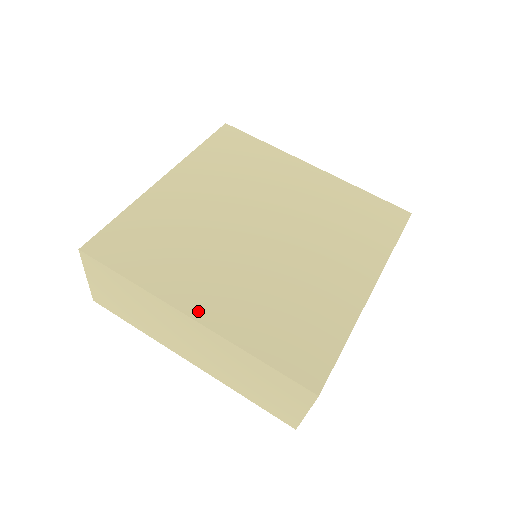
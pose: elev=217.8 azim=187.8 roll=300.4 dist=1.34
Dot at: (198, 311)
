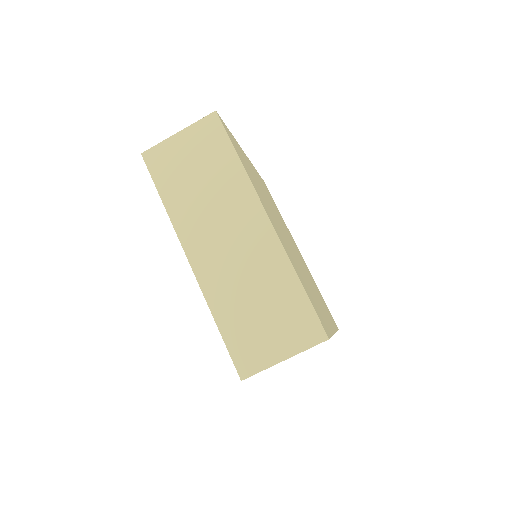
Dot at: occluded
